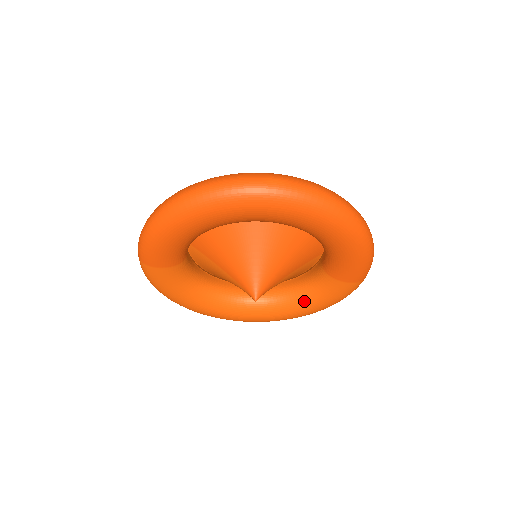
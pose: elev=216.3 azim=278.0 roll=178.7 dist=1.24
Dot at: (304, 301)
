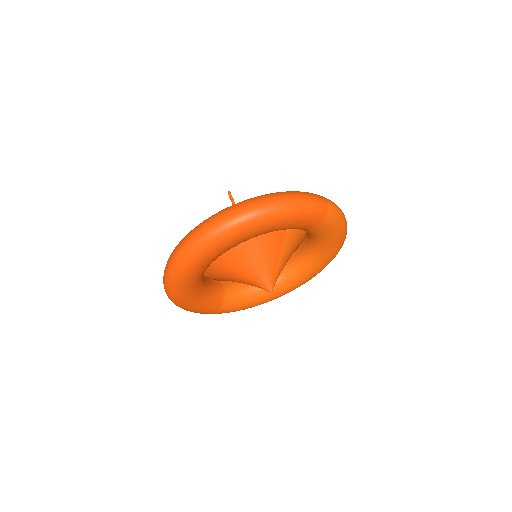
Dot at: (322, 245)
